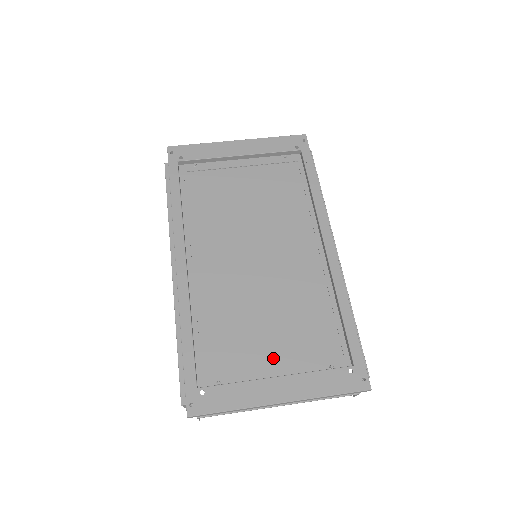
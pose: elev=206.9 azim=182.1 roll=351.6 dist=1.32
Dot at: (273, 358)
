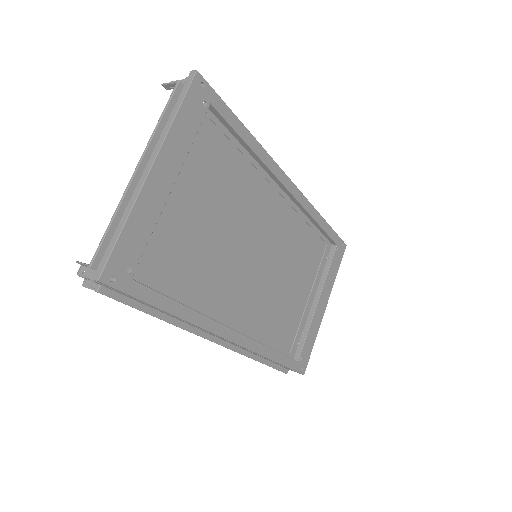
Dot at: (306, 294)
